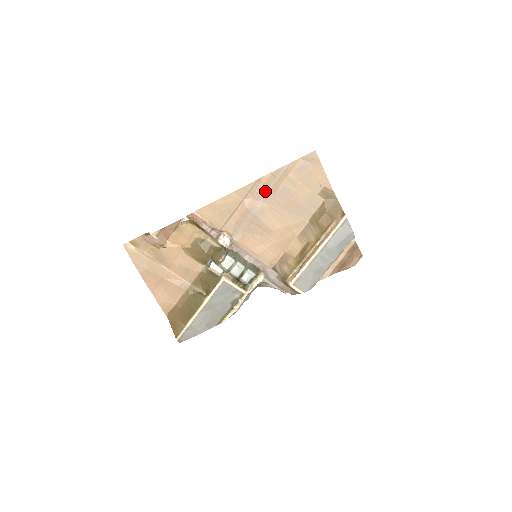
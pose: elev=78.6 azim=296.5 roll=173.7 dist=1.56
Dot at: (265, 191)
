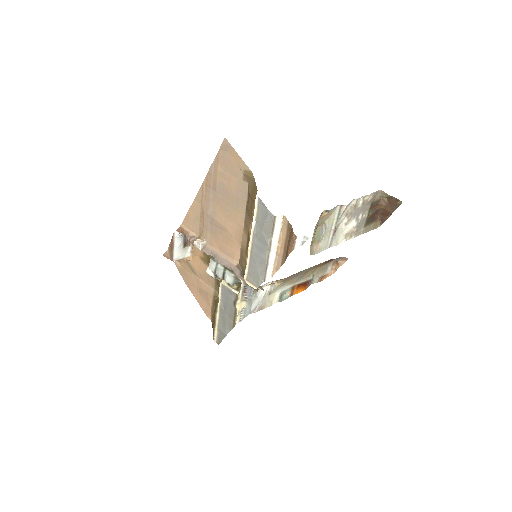
Dot at: (210, 192)
